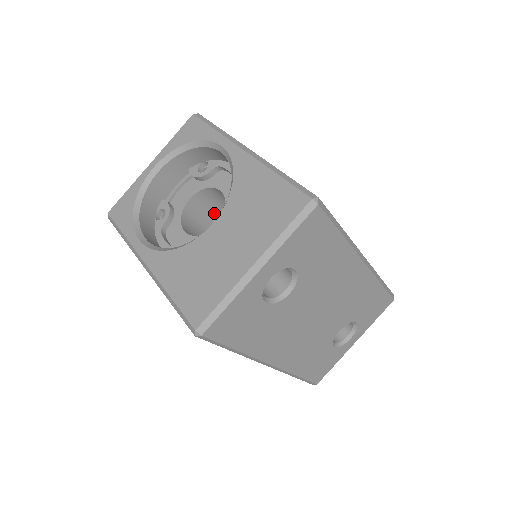
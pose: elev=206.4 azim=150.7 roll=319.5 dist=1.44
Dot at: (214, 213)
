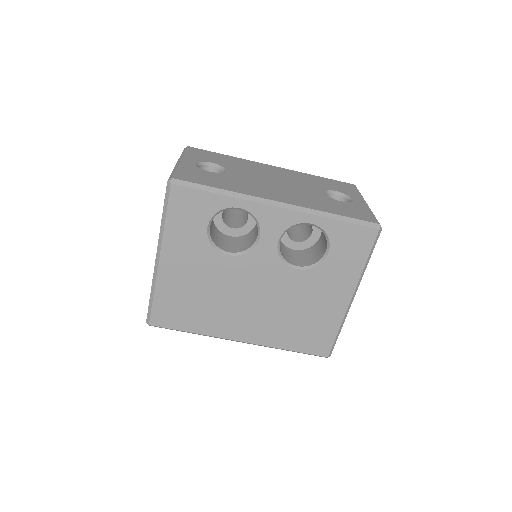
Dot at: occluded
